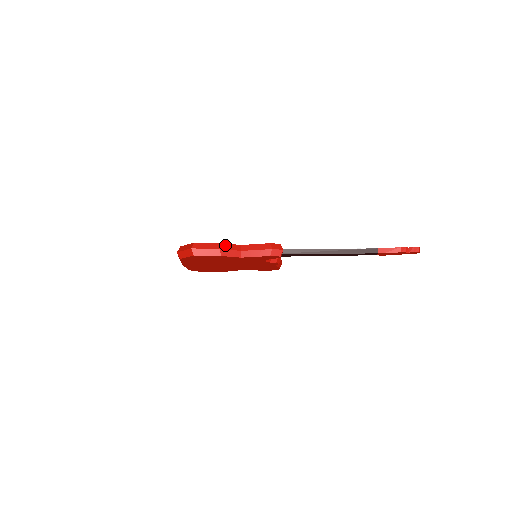
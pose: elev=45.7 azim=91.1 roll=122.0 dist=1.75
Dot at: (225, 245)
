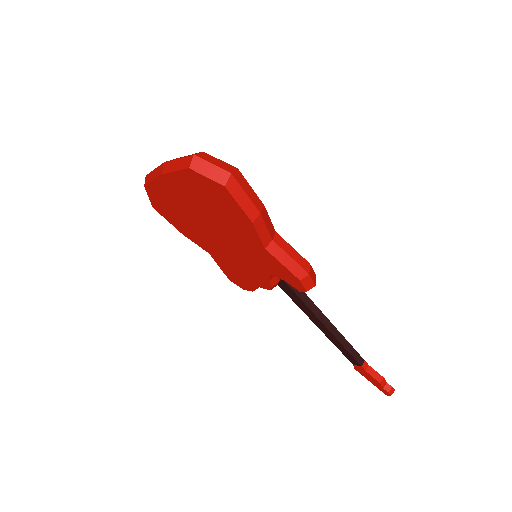
Dot at: (266, 213)
